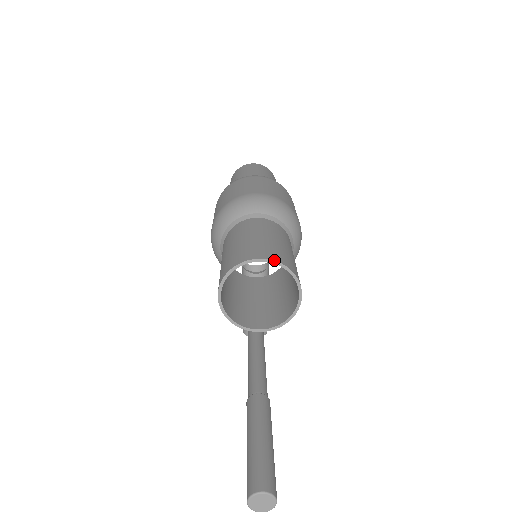
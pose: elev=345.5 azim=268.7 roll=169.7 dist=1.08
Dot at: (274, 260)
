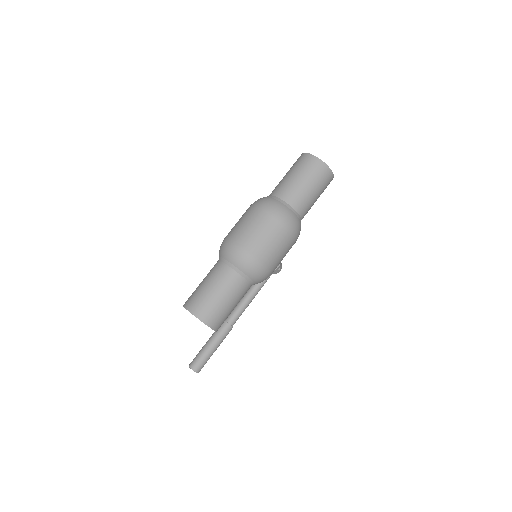
Dot at: occluded
